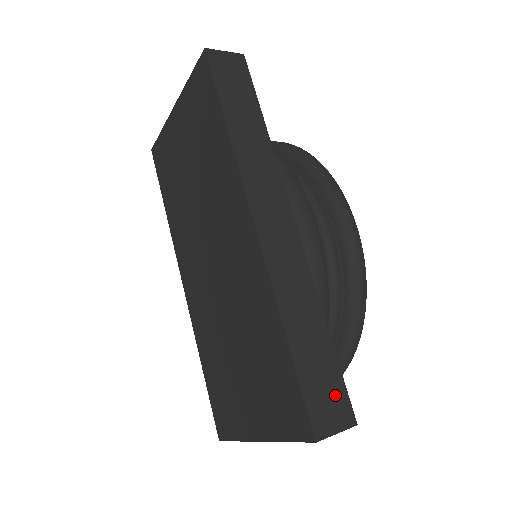
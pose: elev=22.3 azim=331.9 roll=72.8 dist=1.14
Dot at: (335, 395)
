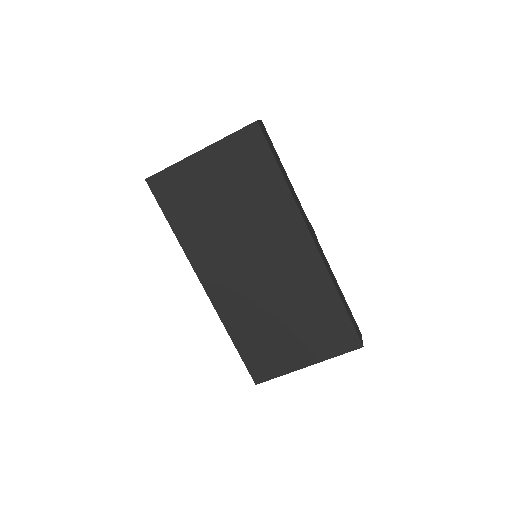
Dot at: (355, 323)
